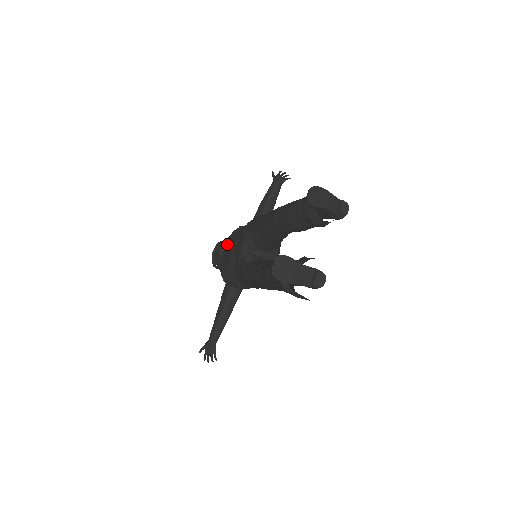
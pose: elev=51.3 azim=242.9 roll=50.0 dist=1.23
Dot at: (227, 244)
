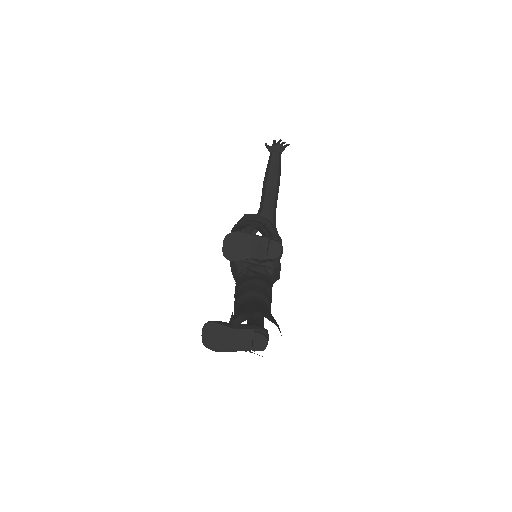
Dot at: occluded
